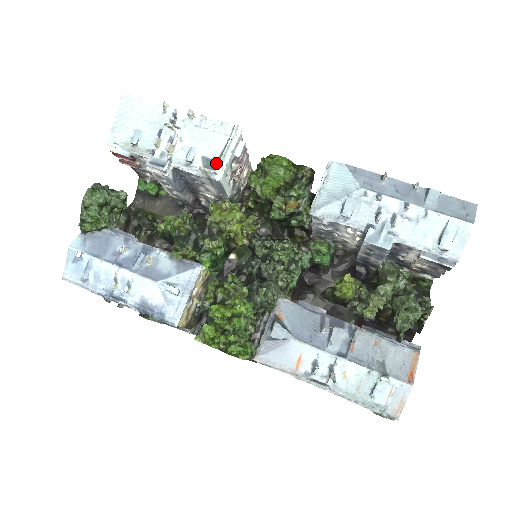
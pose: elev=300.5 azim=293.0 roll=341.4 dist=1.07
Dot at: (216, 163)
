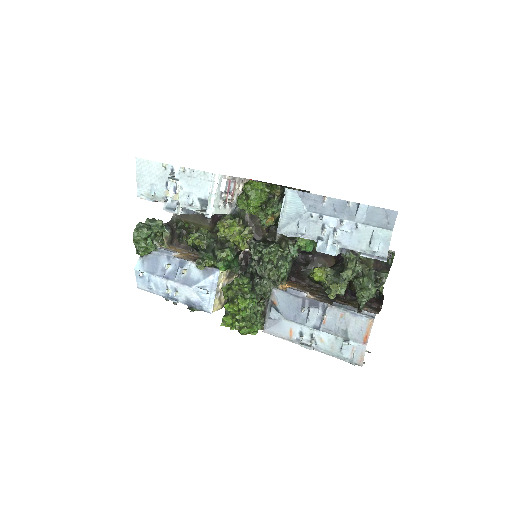
Dot at: occluded
